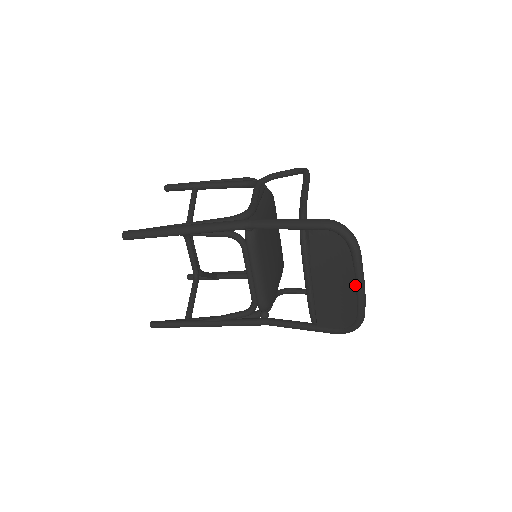
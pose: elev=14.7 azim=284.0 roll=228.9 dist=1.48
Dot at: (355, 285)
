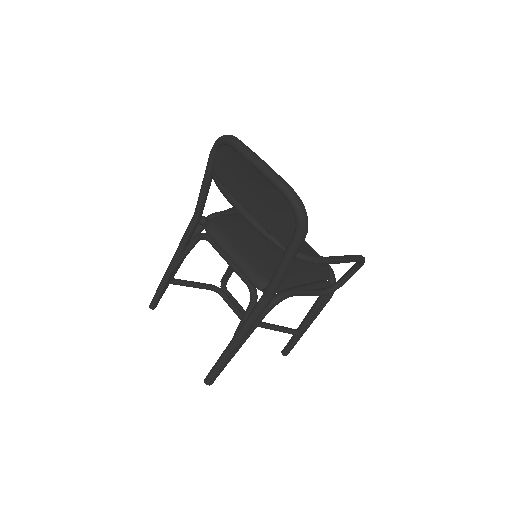
Dot at: (253, 168)
